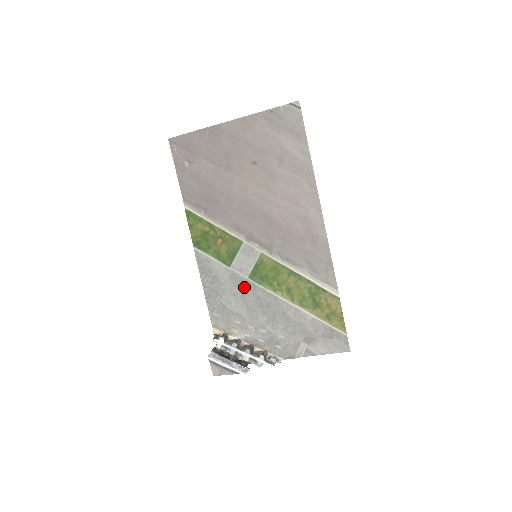
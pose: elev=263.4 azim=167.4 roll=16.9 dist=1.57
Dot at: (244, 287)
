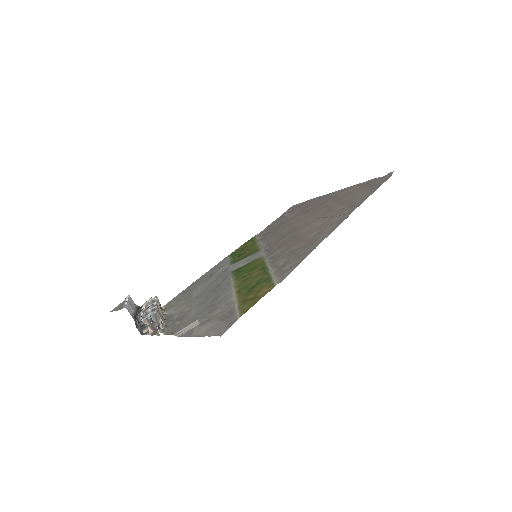
Dot at: (221, 277)
